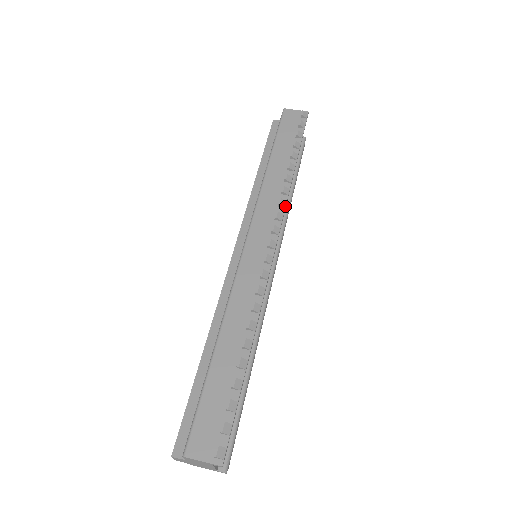
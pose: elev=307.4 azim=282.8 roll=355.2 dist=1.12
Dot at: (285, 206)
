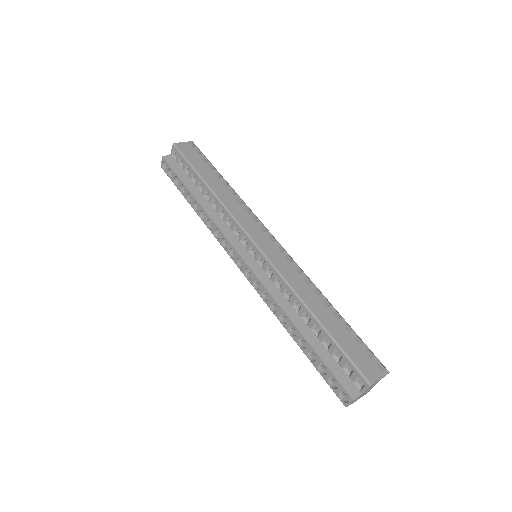
Dot at: occluded
